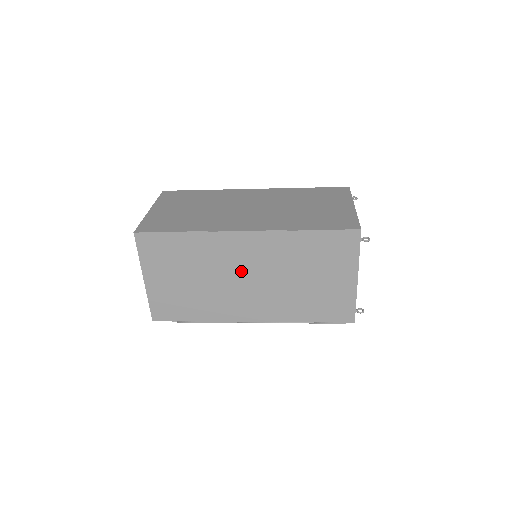
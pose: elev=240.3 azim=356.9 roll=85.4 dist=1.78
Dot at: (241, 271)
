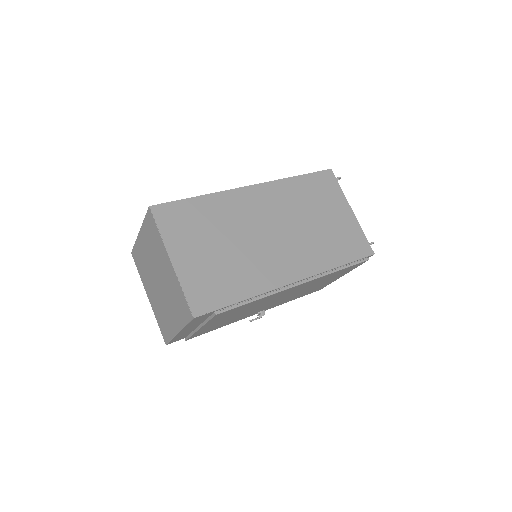
Dot at: (263, 225)
